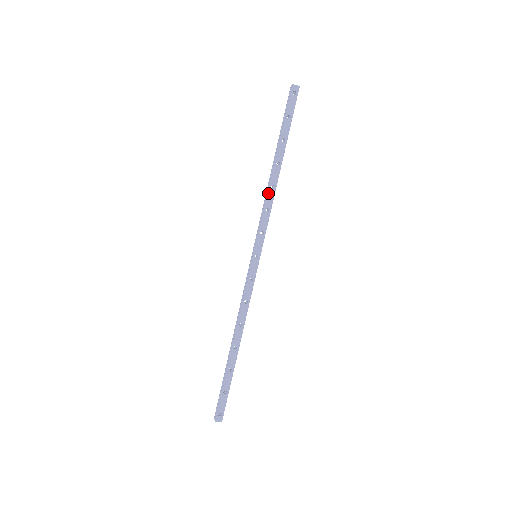
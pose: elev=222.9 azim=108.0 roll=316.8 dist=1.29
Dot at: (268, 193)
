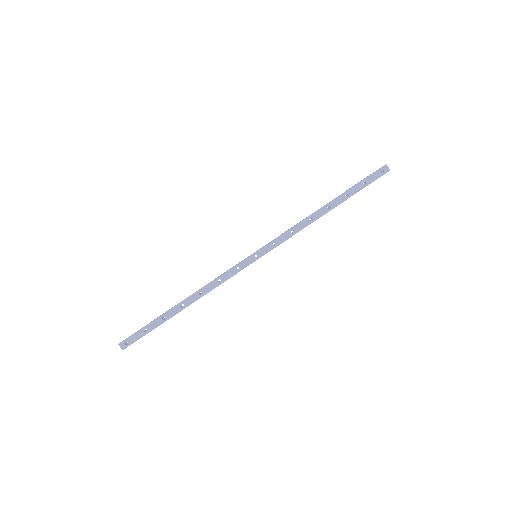
Dot at: (304, 221)
